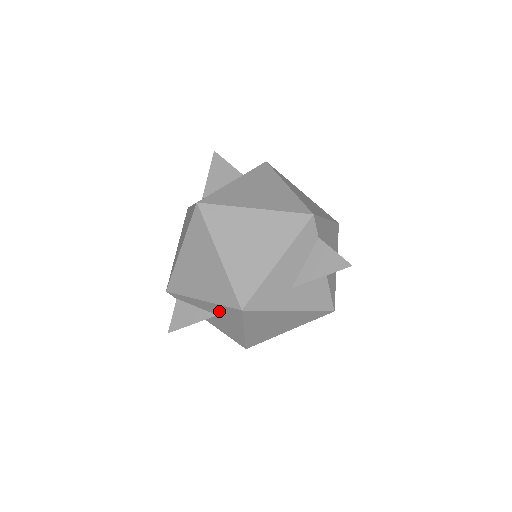
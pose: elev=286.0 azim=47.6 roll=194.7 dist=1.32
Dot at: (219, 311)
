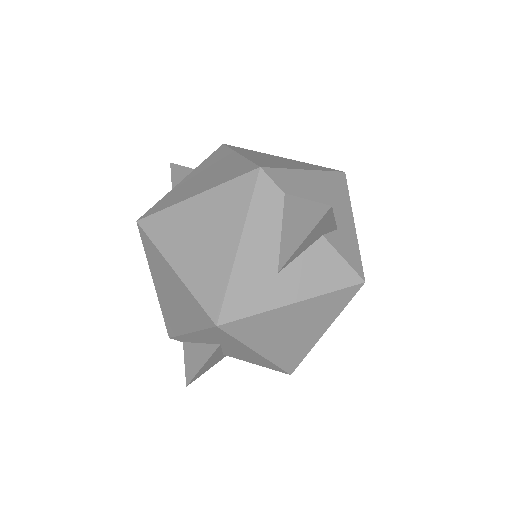
Dot at: (213, 338)
